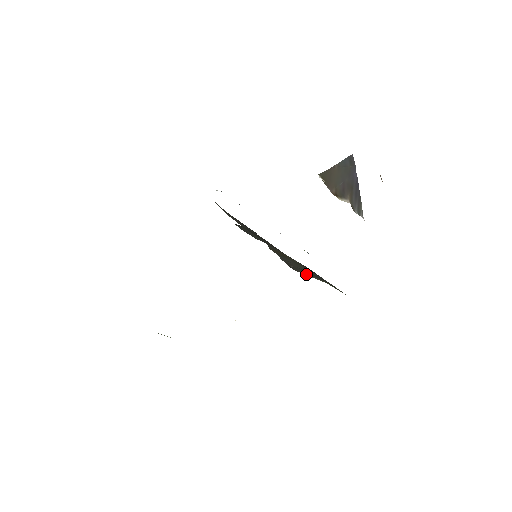
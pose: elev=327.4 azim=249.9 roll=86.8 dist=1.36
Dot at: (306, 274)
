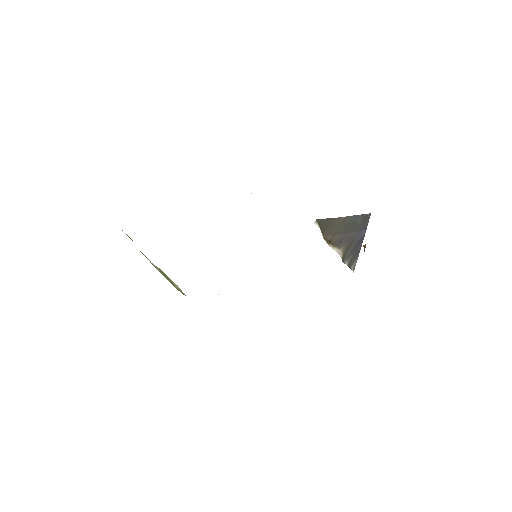
Dot at: occluded
